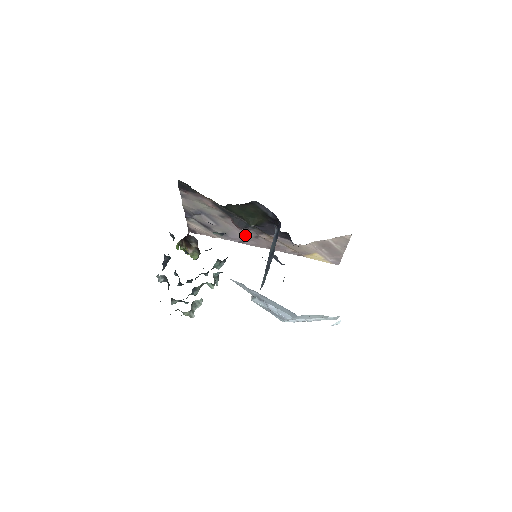
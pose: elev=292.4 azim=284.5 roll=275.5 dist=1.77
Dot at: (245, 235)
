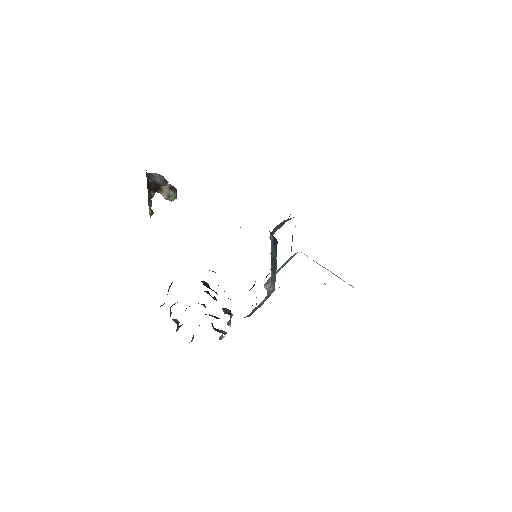
Dot at: occluded
